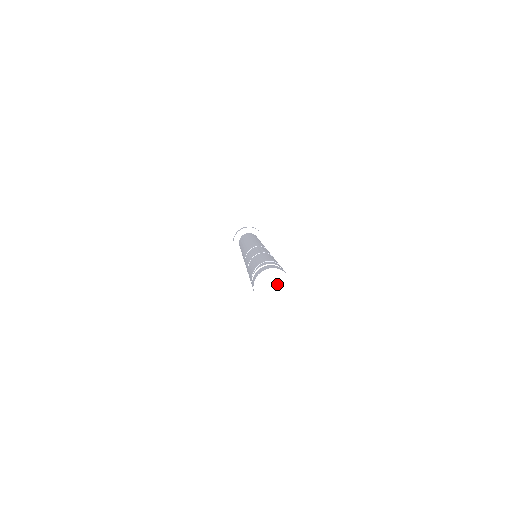
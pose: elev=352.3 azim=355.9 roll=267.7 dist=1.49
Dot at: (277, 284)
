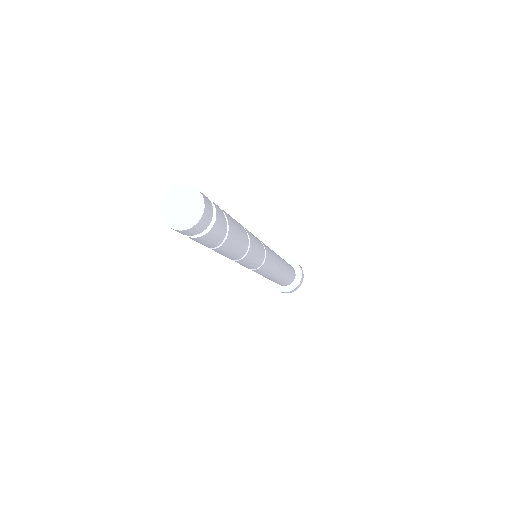
Dot at: (189, 207)
